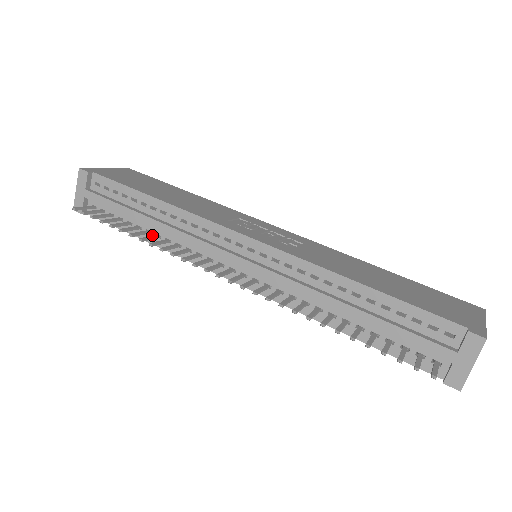
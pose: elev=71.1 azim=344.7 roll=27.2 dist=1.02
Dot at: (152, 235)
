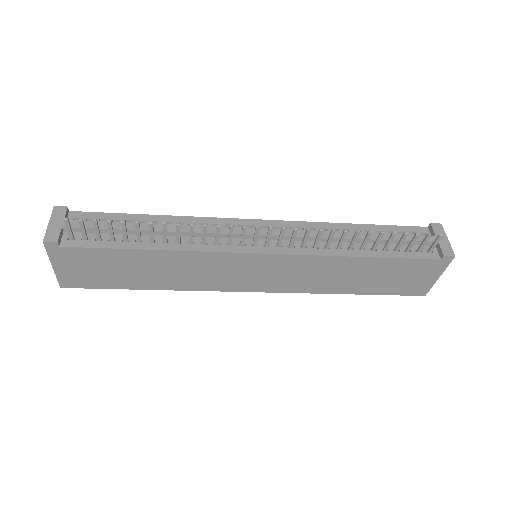
Dot at: (158, 243)
